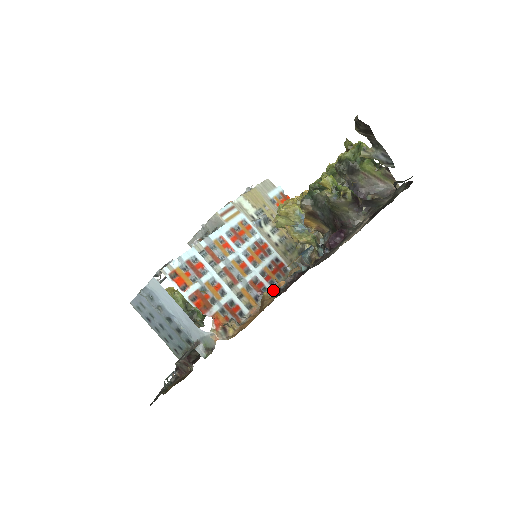
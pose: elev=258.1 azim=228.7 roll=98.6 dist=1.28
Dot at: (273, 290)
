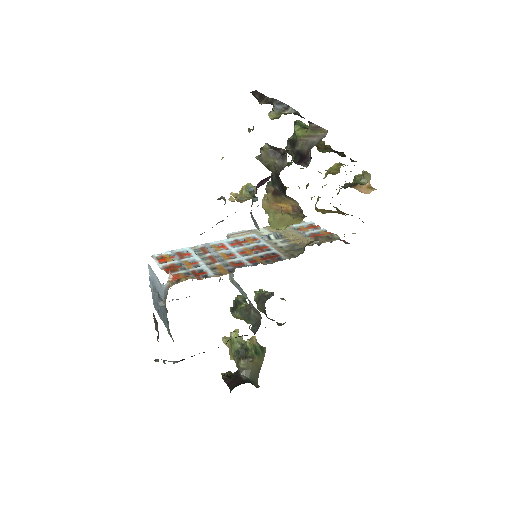
Dot at: (250, 265)
